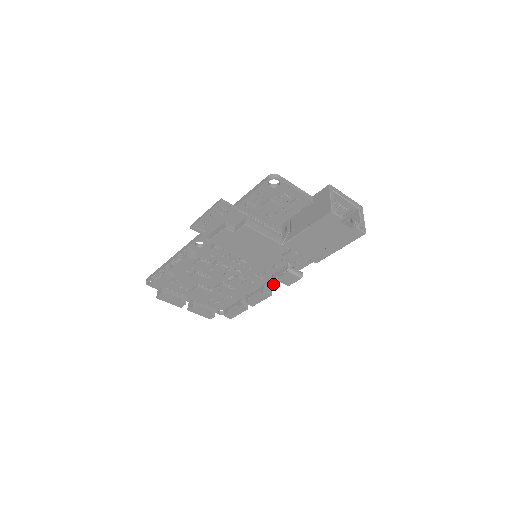
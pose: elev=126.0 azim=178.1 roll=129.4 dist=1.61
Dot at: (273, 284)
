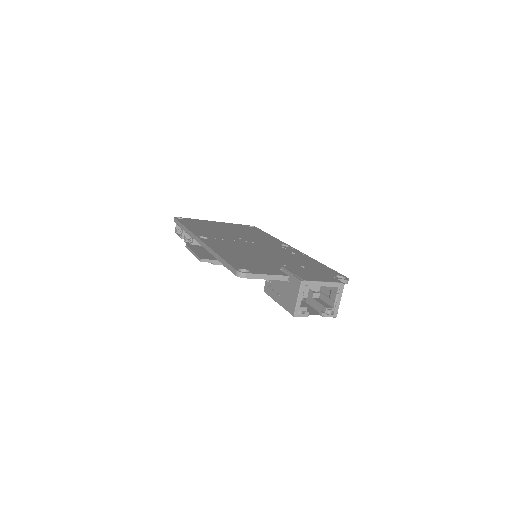
Dot at: occluded
